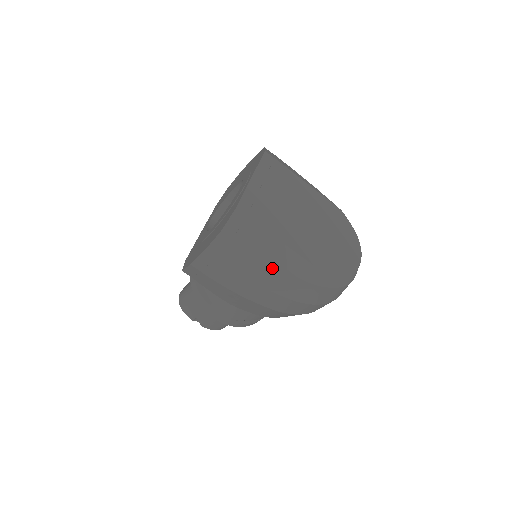
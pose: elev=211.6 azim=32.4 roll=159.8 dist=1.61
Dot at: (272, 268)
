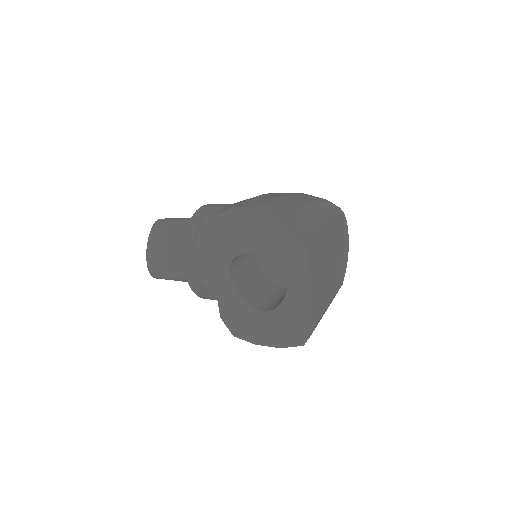
Dot at: occluded
